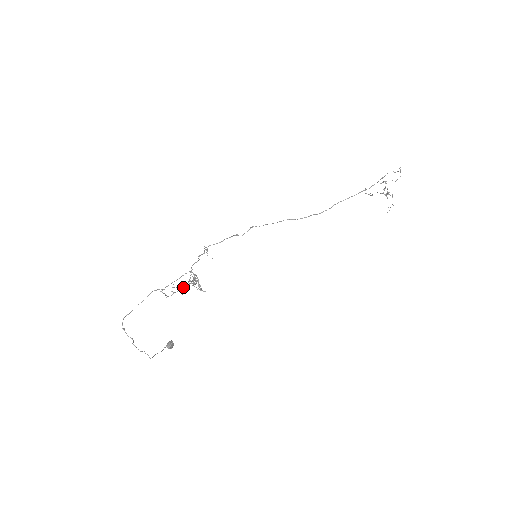
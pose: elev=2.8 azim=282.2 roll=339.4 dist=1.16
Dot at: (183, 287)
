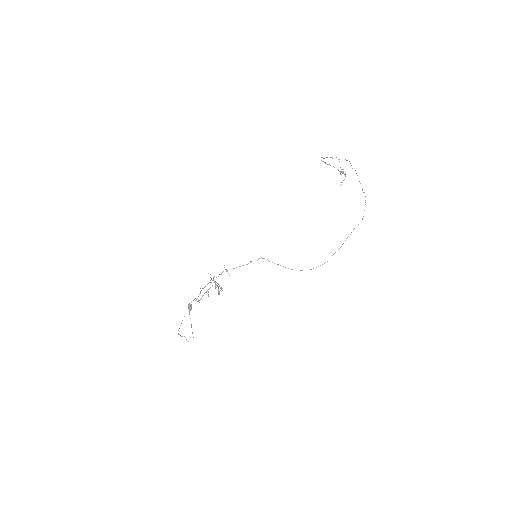
Dot at: occluded
